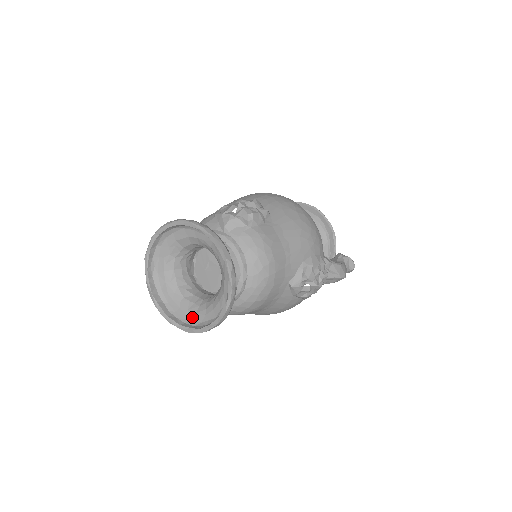
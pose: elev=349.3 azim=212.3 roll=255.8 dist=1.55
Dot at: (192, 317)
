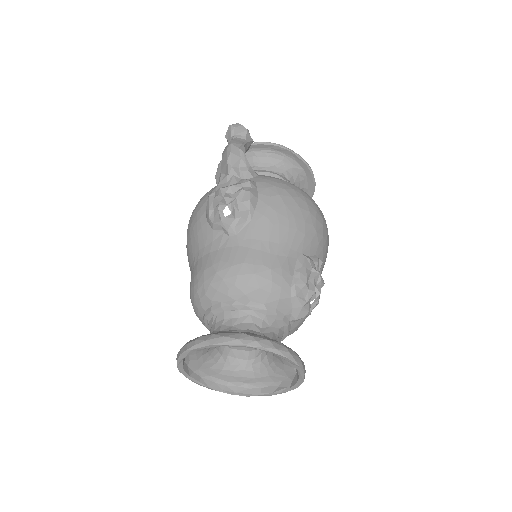
Dot at: (203, 369)
